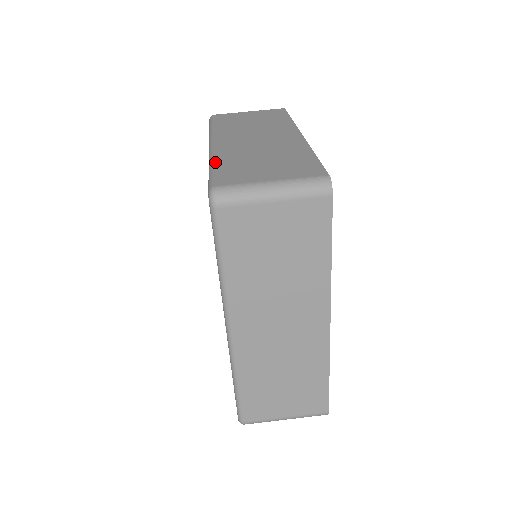
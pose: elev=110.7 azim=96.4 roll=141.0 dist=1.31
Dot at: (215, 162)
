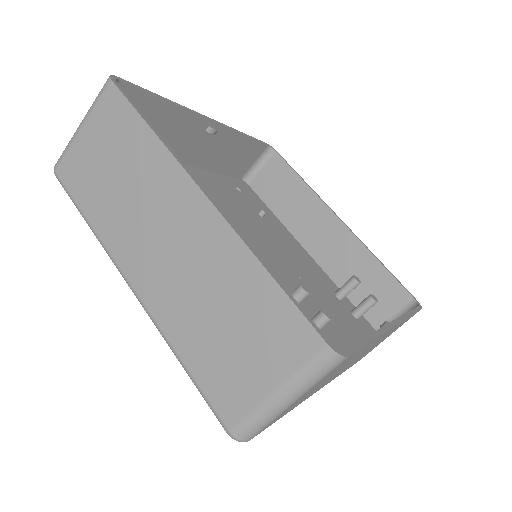
Dot at: (179, 356)
